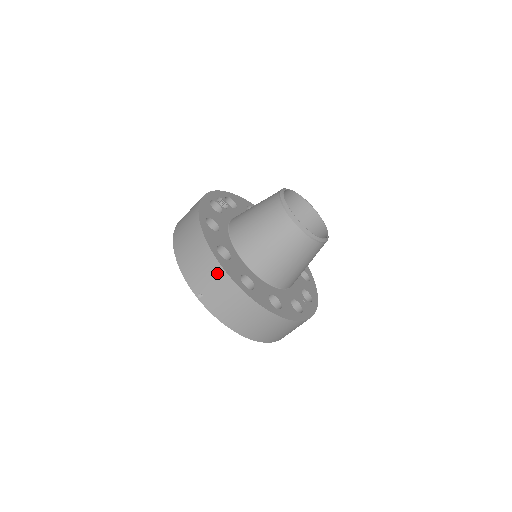
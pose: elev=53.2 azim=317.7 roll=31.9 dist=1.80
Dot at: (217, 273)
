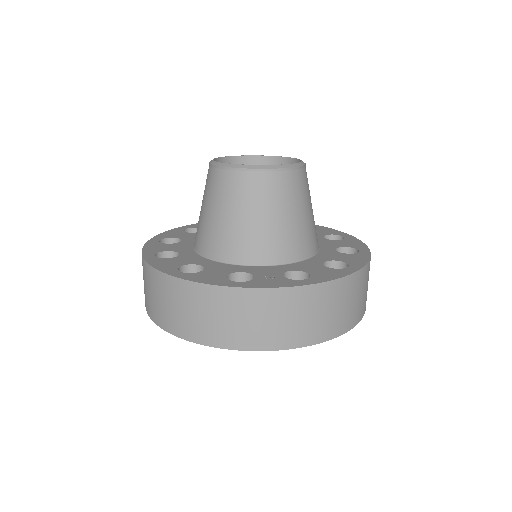
Dot at: occluded
